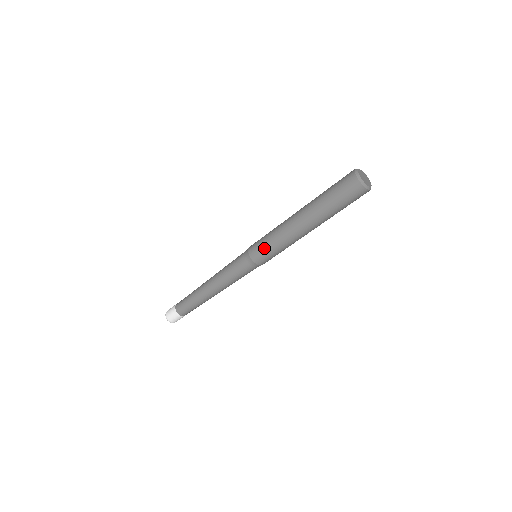
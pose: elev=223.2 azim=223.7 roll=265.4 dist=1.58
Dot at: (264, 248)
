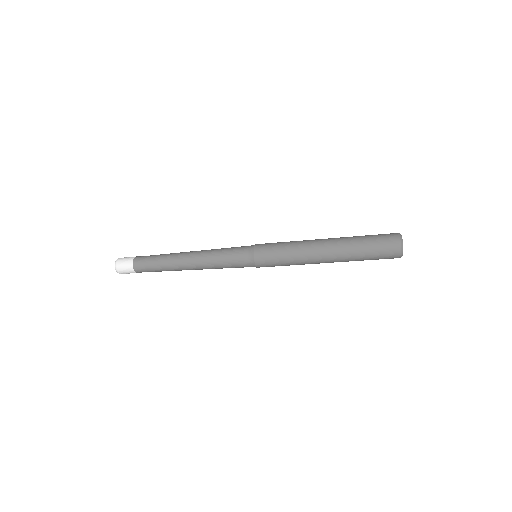
Dot at: (274, 254)
